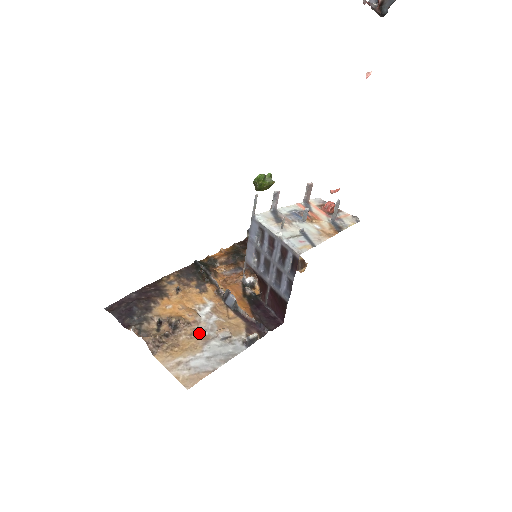
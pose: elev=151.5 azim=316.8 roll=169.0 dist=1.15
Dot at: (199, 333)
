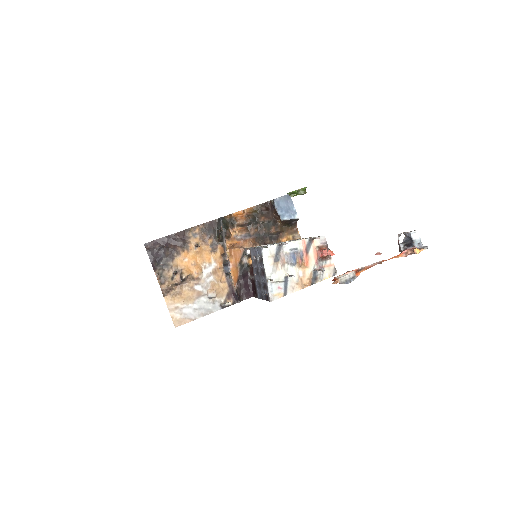
Dot at: (197, 288)
